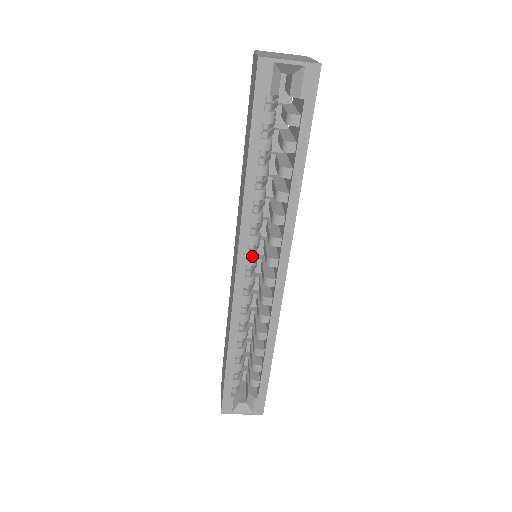
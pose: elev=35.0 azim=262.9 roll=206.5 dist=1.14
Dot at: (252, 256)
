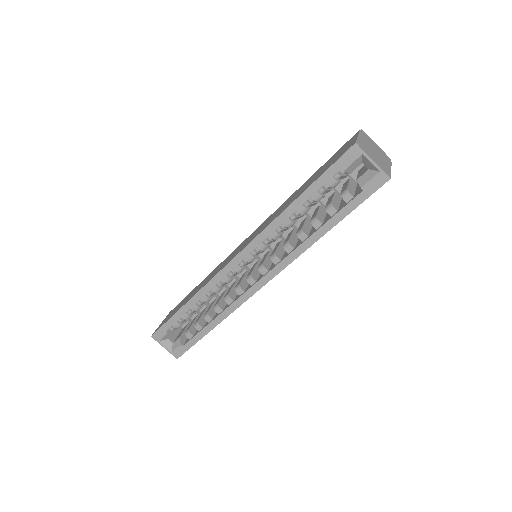
Dot at: (253, 256)
